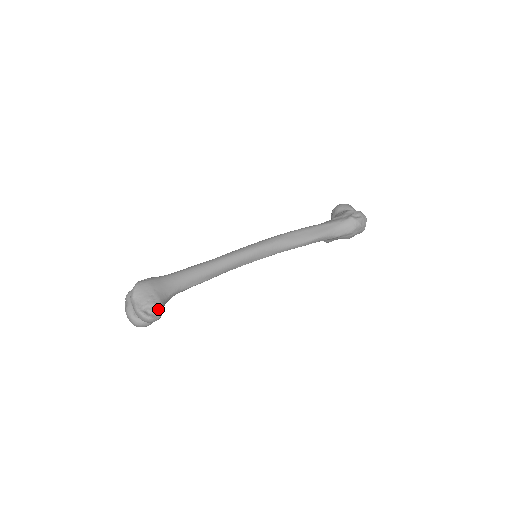
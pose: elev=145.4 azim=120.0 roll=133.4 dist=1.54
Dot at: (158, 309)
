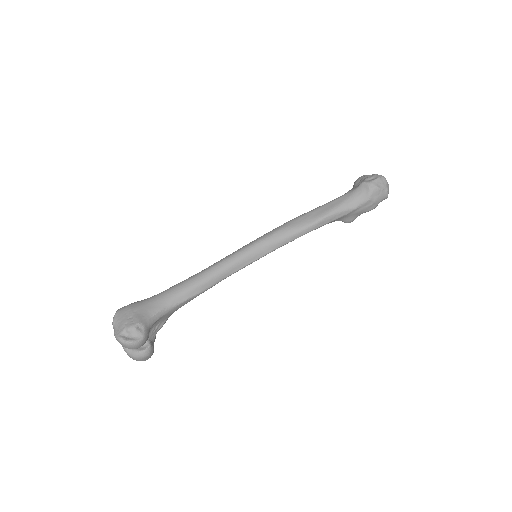
Dot at: (137, 331)
